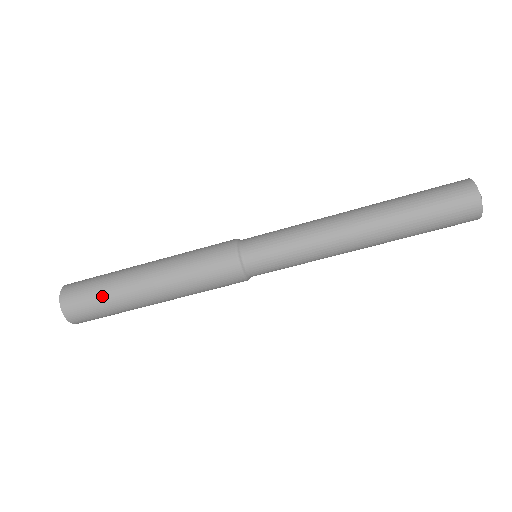
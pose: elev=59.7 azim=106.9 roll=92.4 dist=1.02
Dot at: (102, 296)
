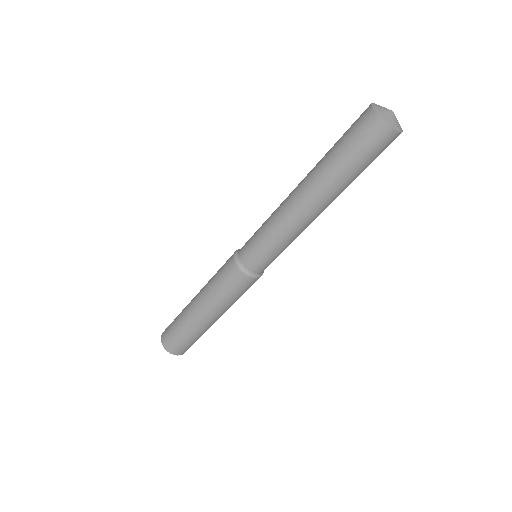
Dot at: (181, 332)
